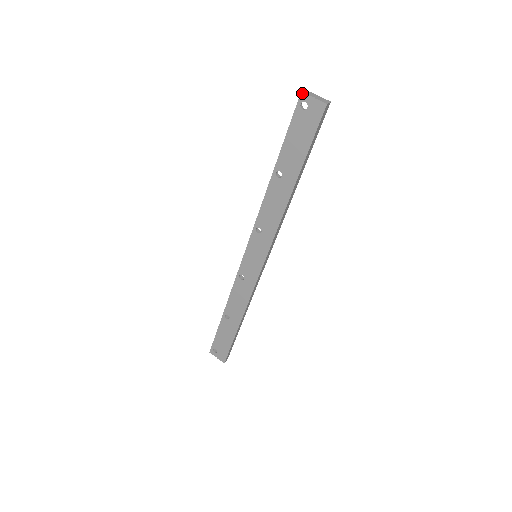
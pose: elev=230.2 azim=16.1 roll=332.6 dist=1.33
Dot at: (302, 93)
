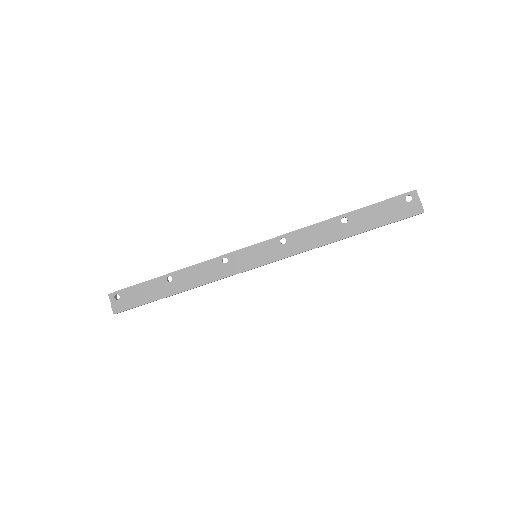
Dot at: (416, 191)
